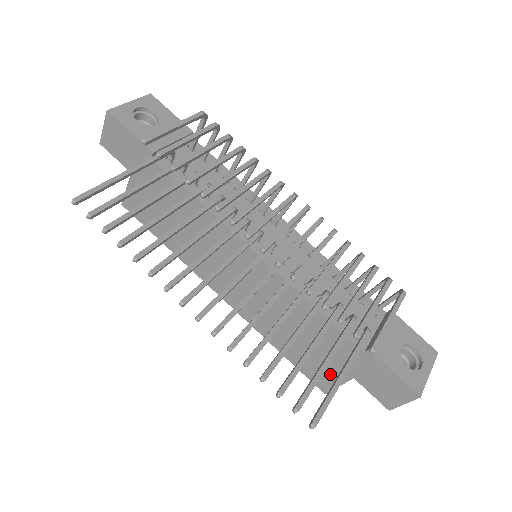
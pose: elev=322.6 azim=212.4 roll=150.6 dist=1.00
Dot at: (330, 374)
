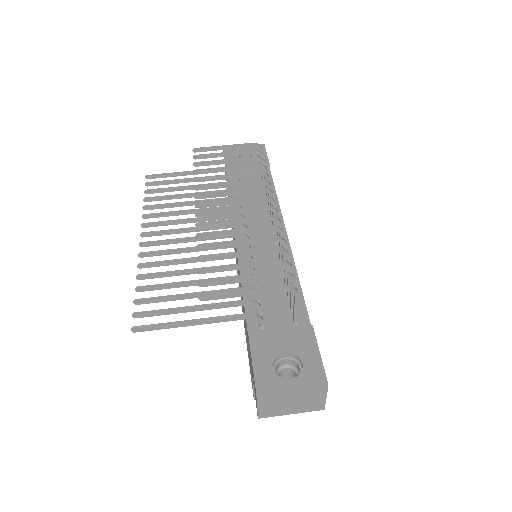
Dot at: occluded
